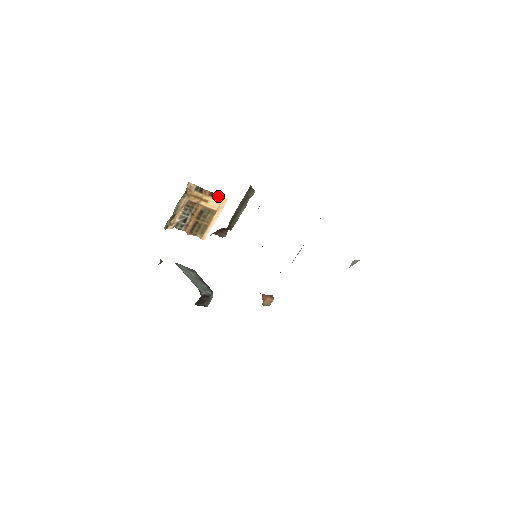
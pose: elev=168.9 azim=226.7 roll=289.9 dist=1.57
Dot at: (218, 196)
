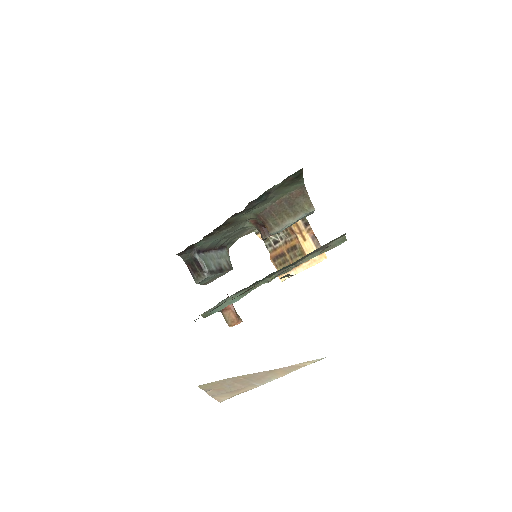
Dot at: (320, 246)
